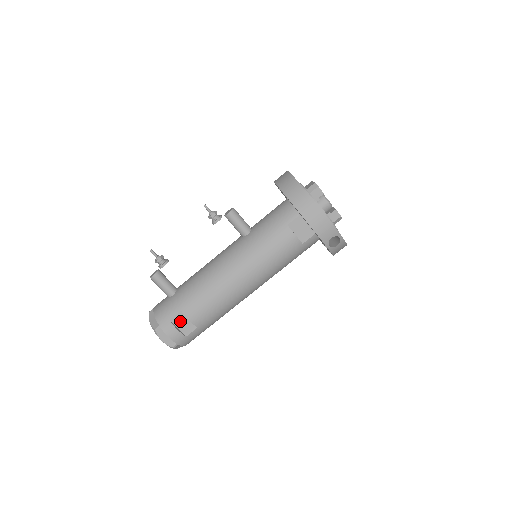
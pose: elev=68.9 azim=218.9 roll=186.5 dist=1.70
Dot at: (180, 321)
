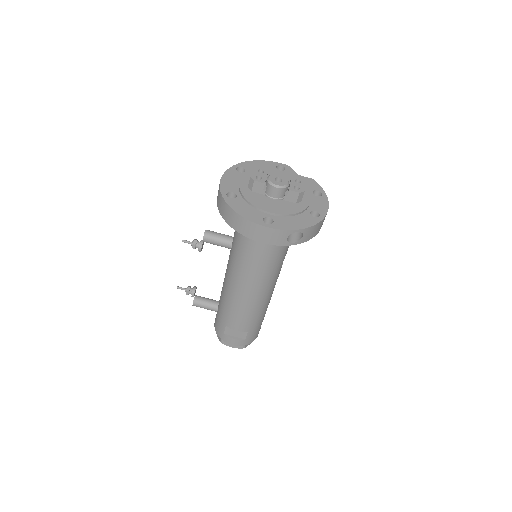
Dot at: (232, 332)
